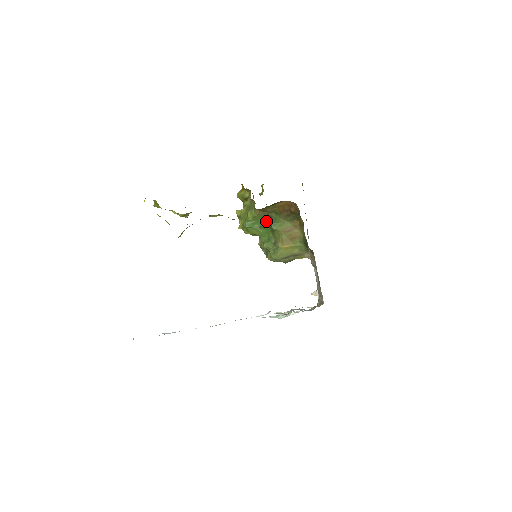
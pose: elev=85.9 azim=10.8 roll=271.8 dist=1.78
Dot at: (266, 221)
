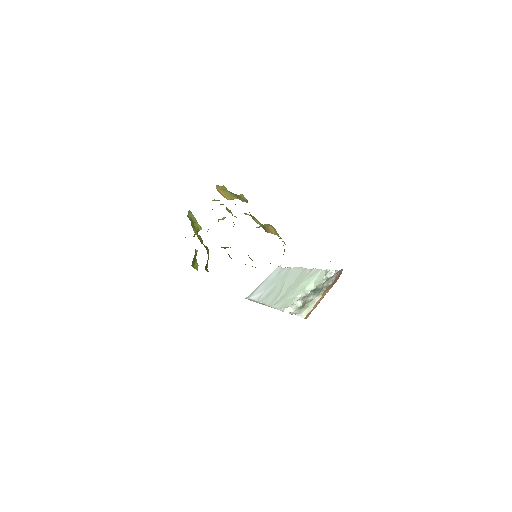
Dot at: occluded
